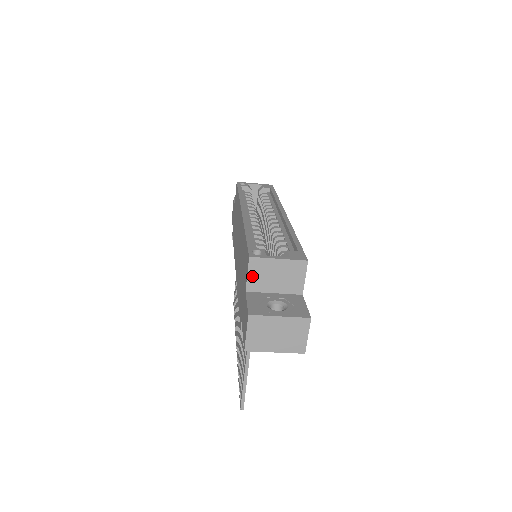
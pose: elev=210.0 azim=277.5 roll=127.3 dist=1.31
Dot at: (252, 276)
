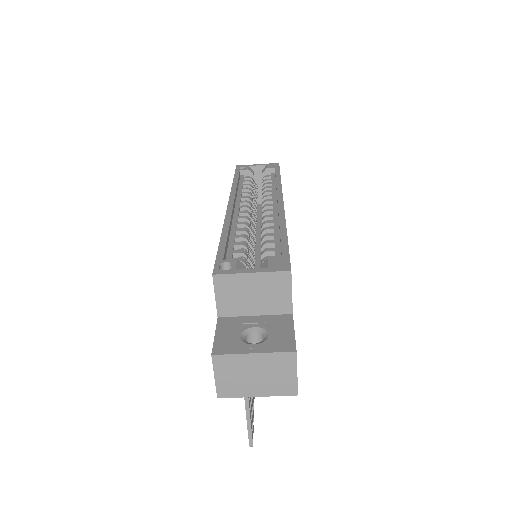
Dot at: (221, 298)
